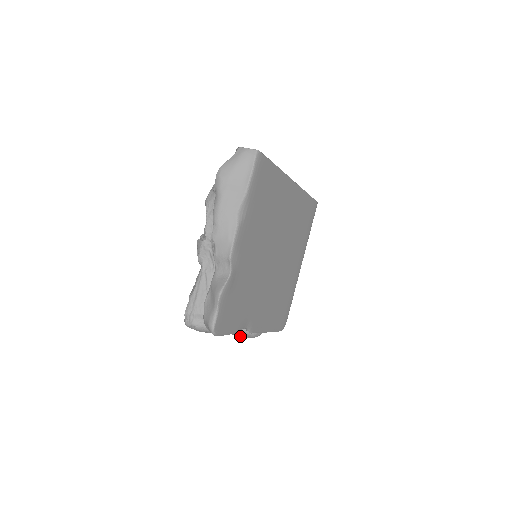
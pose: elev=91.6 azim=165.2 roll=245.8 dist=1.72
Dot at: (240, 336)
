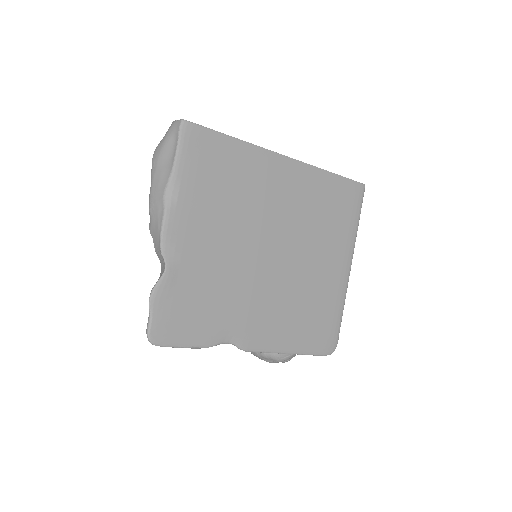
Dot at: (263, 359)
